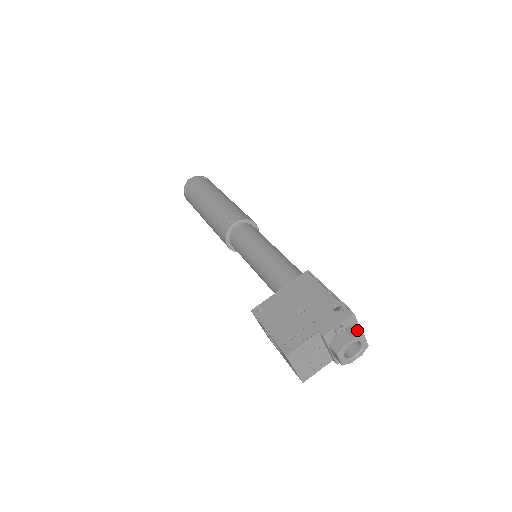
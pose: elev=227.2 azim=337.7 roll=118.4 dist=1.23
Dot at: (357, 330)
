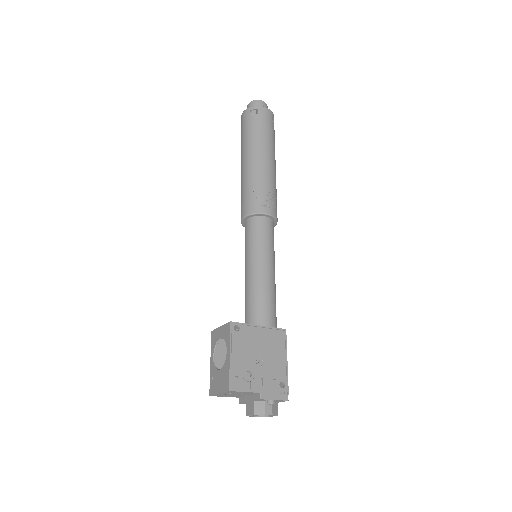
Dot at: (277, 408)
